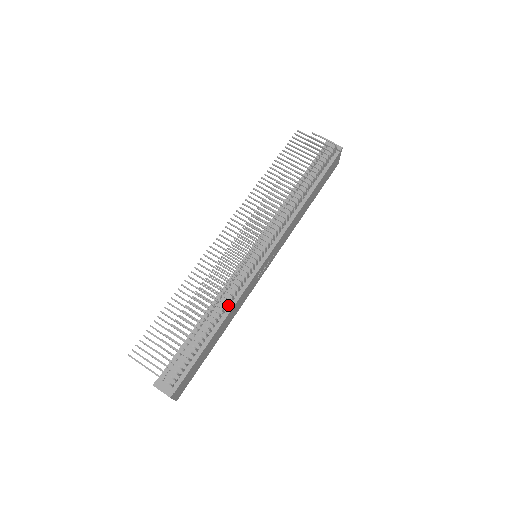
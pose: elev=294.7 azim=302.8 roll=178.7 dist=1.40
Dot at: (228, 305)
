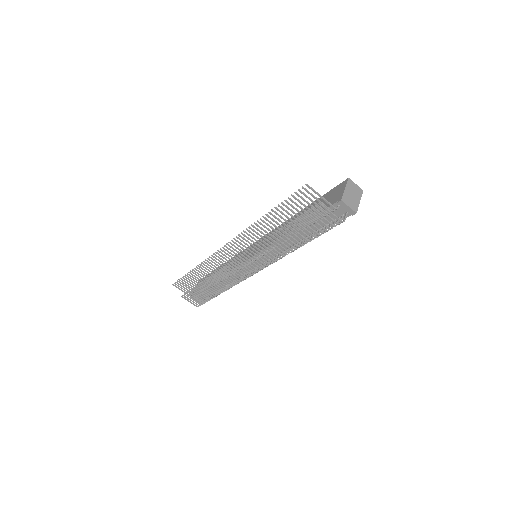
Dot at: (232, 281)
